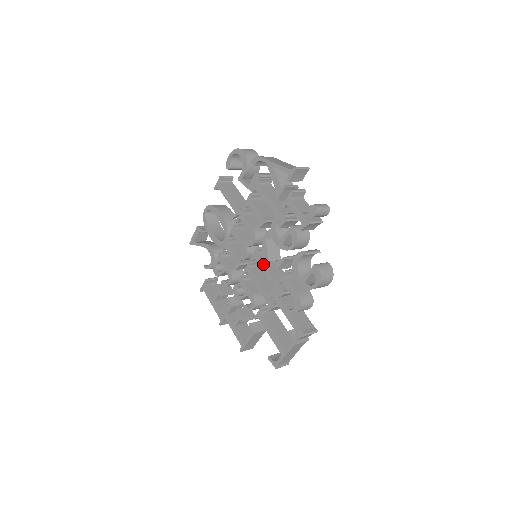
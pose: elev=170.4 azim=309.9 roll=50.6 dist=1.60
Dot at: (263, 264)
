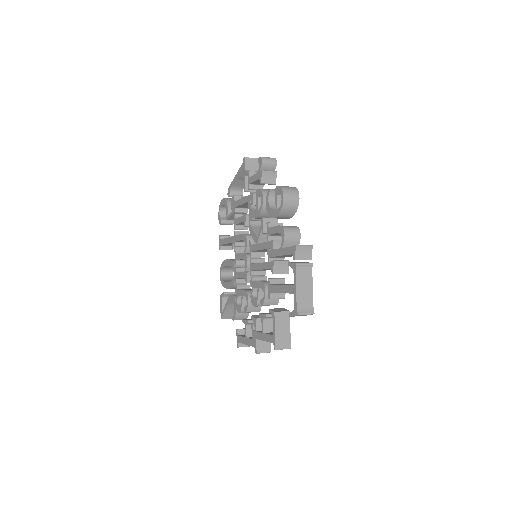
Dot at: (256, 245)
